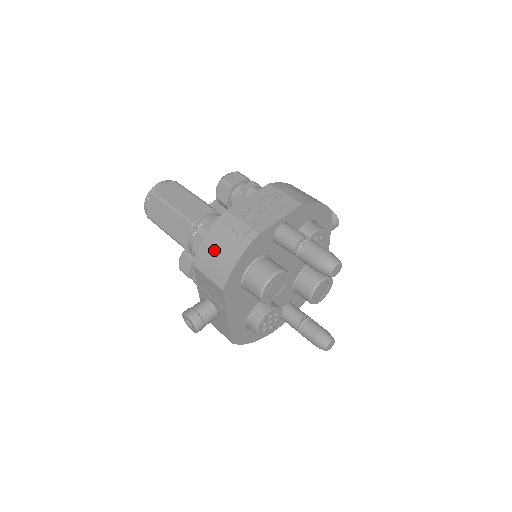
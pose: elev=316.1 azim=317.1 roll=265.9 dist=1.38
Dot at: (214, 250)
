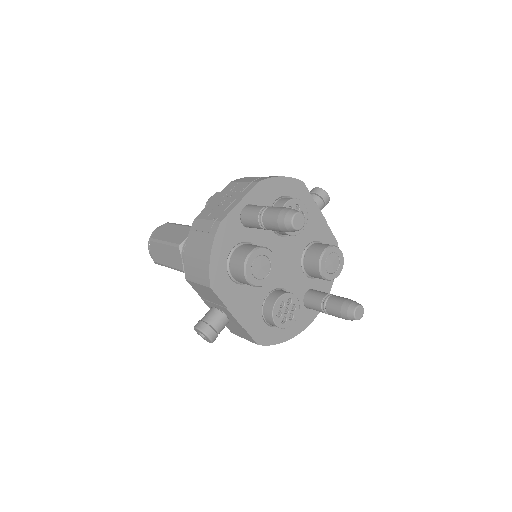
Dot at: (193, 256)
